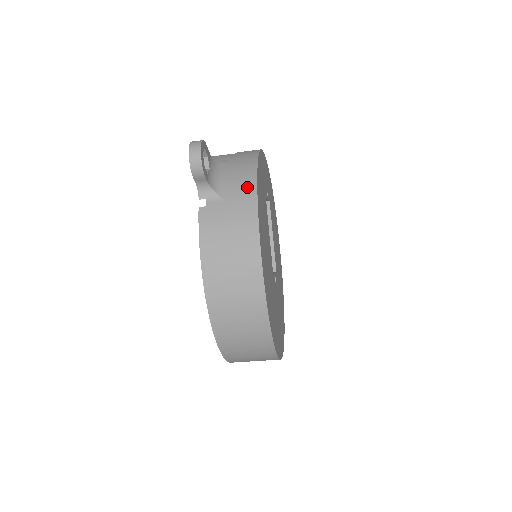
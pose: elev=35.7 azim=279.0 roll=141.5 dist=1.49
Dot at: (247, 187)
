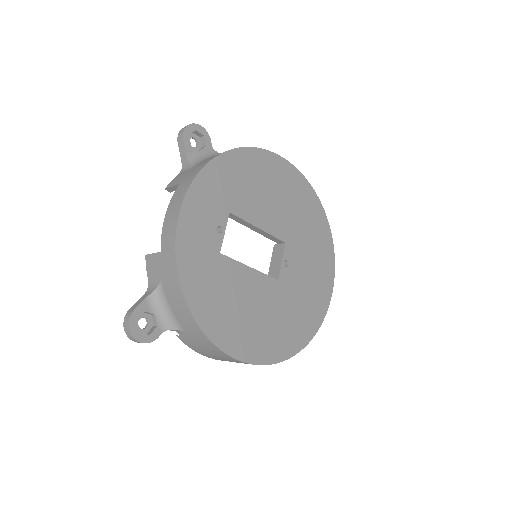
Dot at: (192, 325)
